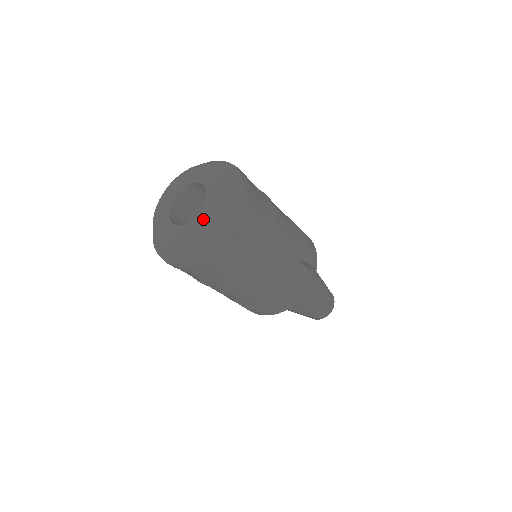
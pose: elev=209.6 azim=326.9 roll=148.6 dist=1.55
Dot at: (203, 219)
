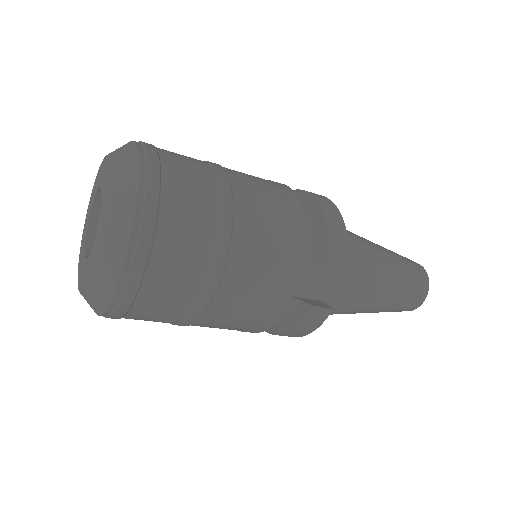
Dot at: (93, 253)
